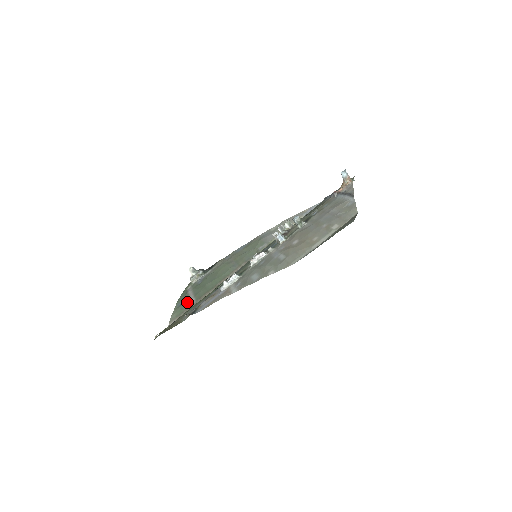
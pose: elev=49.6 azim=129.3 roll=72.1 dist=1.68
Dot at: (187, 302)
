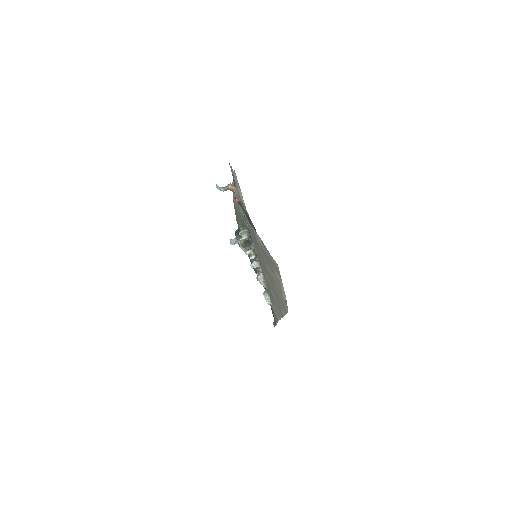
Dot at: occluded
